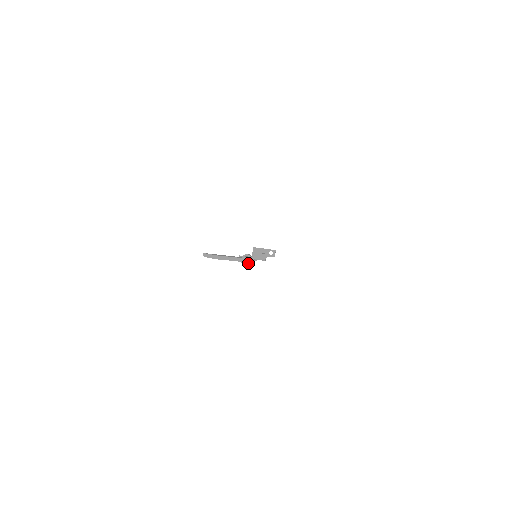
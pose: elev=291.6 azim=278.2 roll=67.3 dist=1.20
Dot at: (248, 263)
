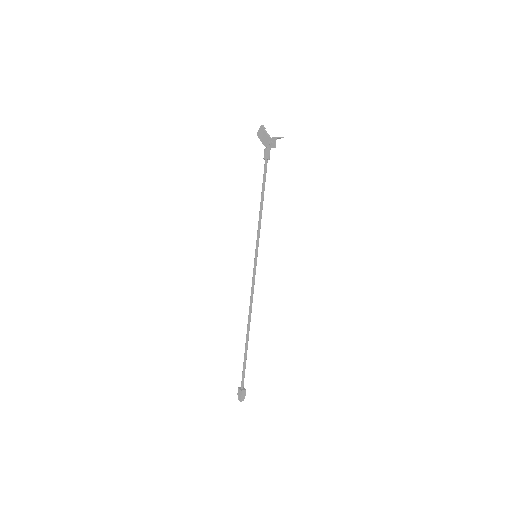
Dot at: (267, 148)
